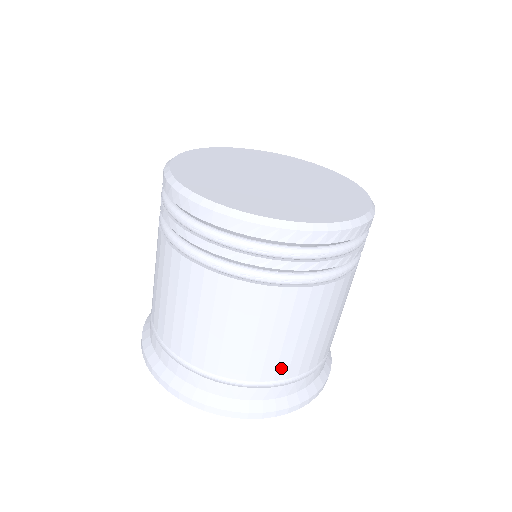
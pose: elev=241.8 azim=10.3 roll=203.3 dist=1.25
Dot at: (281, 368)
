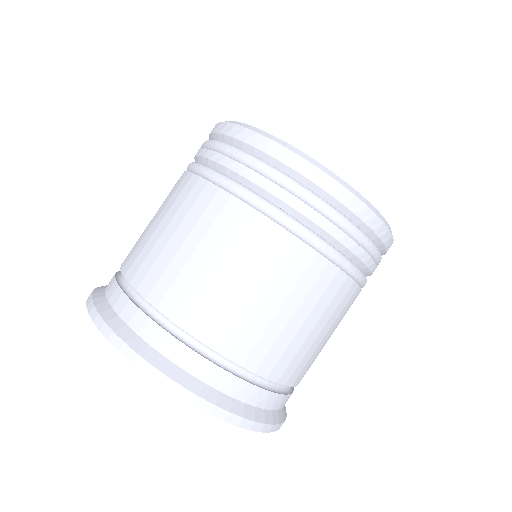
Dot at: (289, 368)
